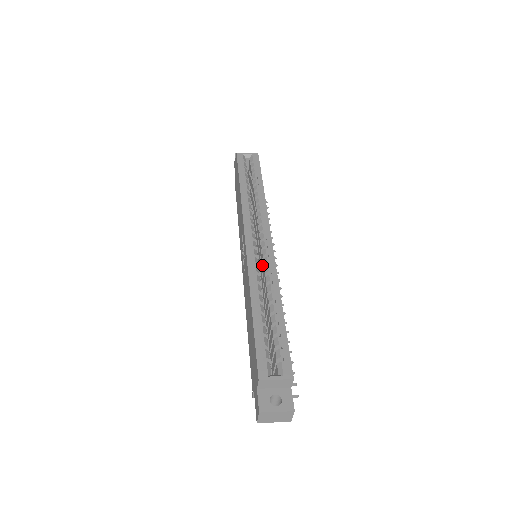
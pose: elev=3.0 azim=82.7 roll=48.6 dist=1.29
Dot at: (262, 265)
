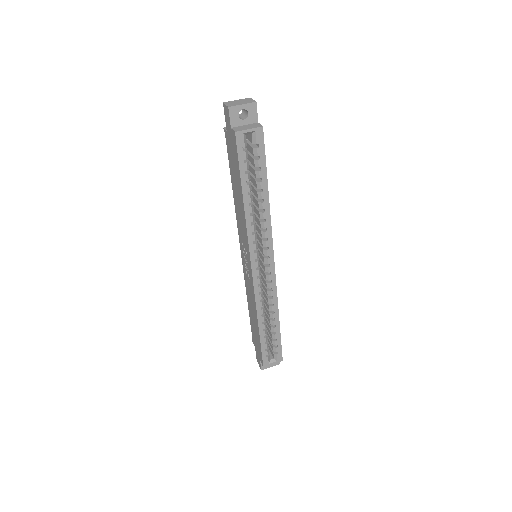
Dot at: (264, 281)
